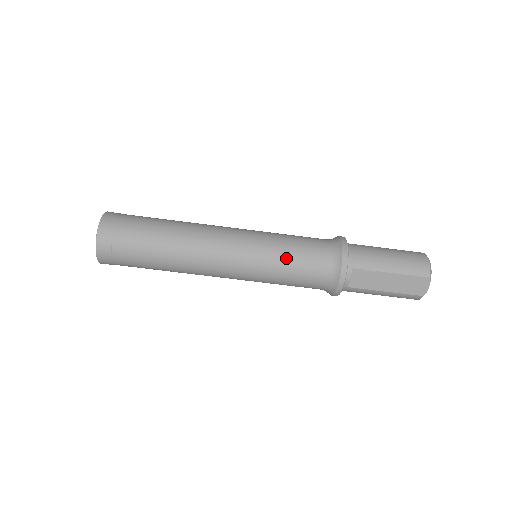
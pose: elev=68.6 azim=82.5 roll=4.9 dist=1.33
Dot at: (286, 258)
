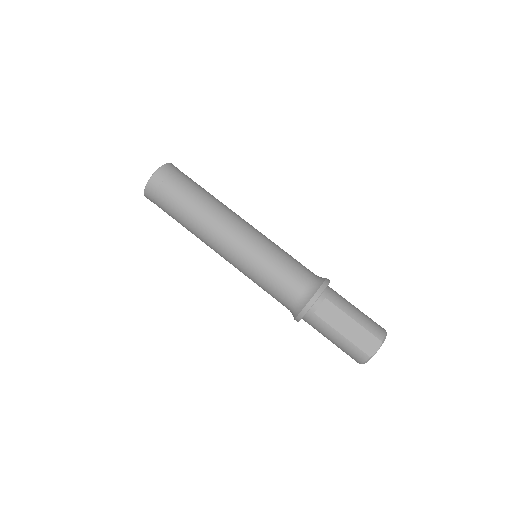
Dot at: (280, 260)
